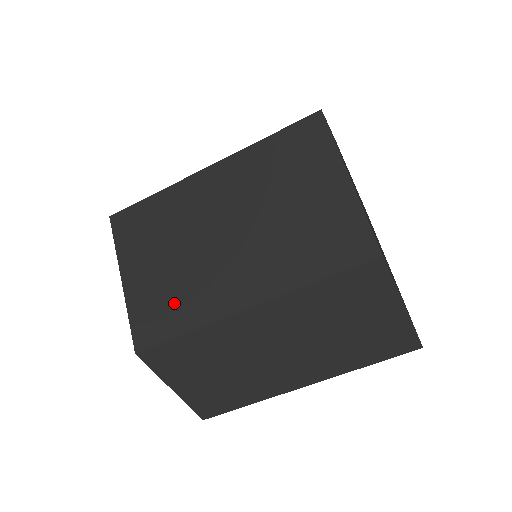
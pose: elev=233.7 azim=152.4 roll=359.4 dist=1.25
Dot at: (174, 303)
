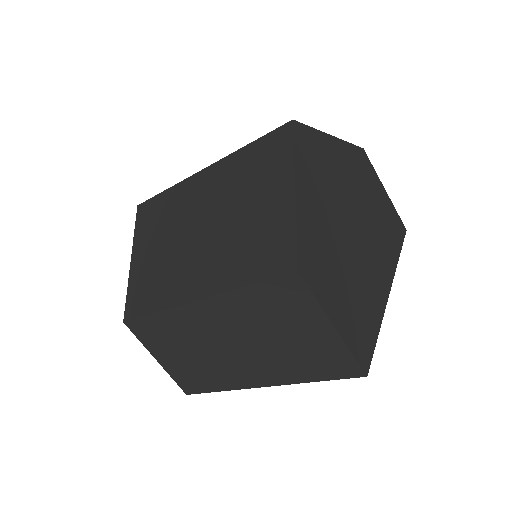
Dot at: (154, 286)
